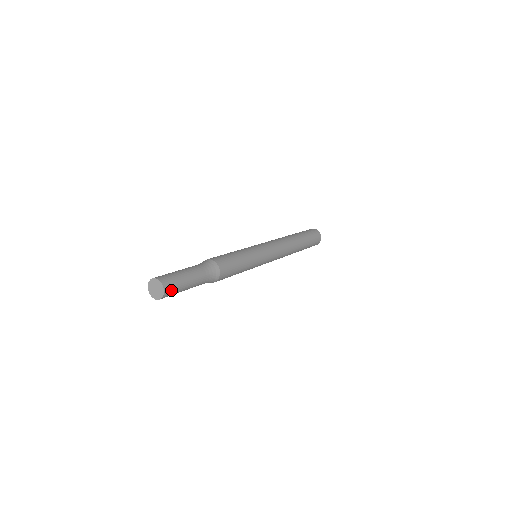
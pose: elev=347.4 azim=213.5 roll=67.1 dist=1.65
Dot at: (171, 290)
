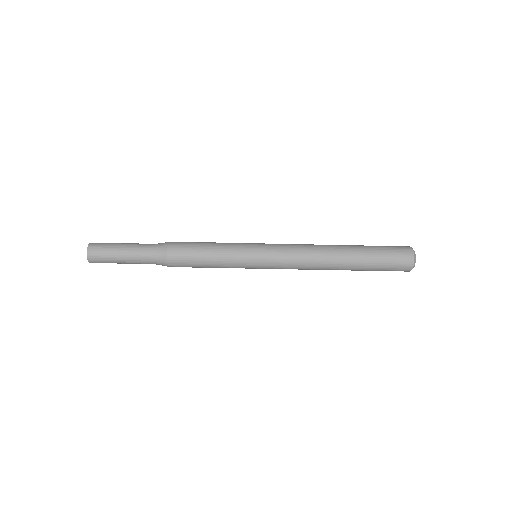
Dot at: (97, 249)
